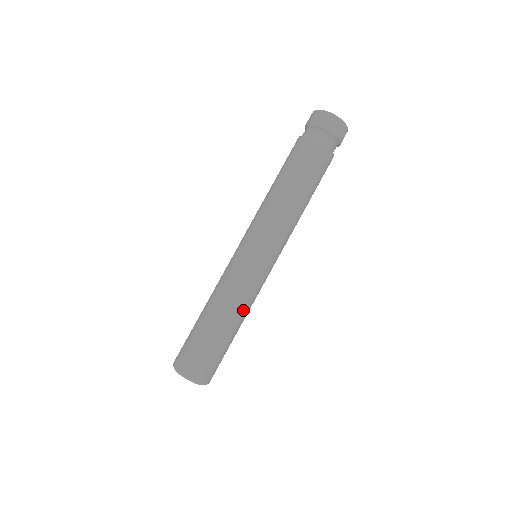
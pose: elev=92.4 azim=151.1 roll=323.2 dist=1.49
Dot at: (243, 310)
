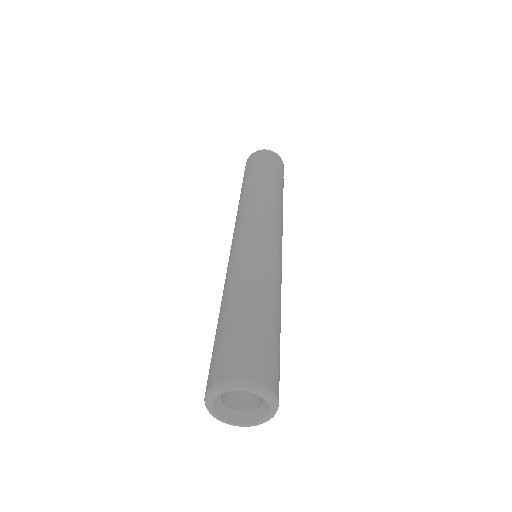
Dot at: (260, 281)
